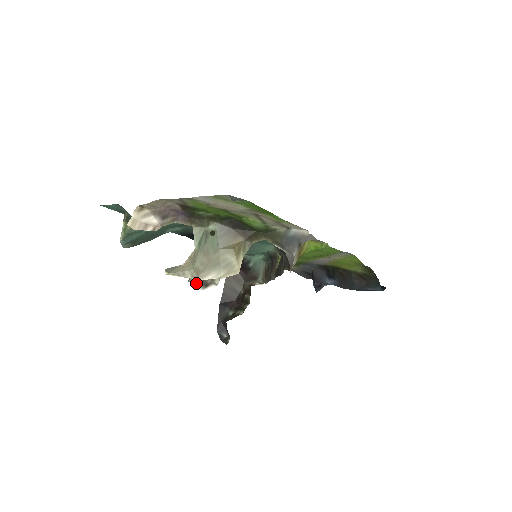
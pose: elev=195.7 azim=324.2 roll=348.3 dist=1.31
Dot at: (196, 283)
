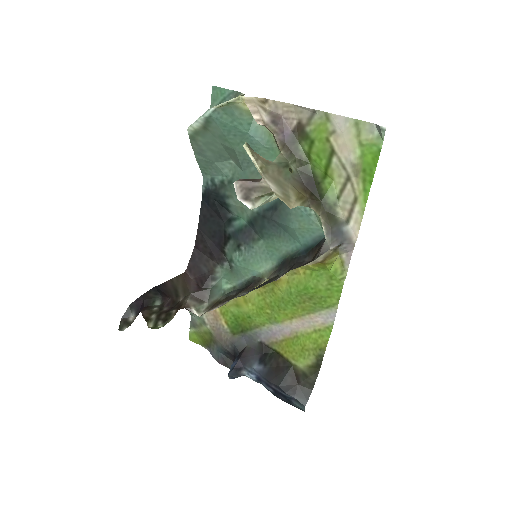
Dot at: (240, 188)
